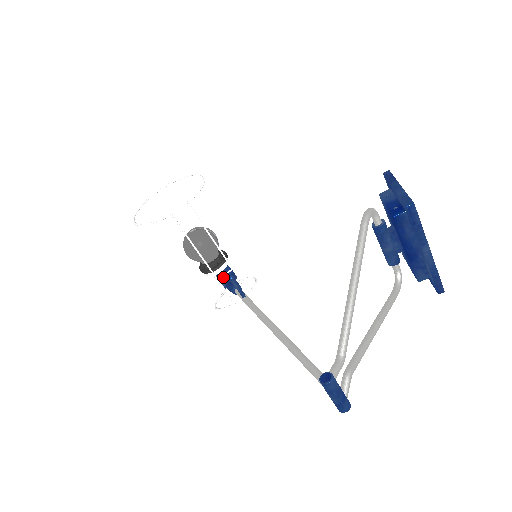
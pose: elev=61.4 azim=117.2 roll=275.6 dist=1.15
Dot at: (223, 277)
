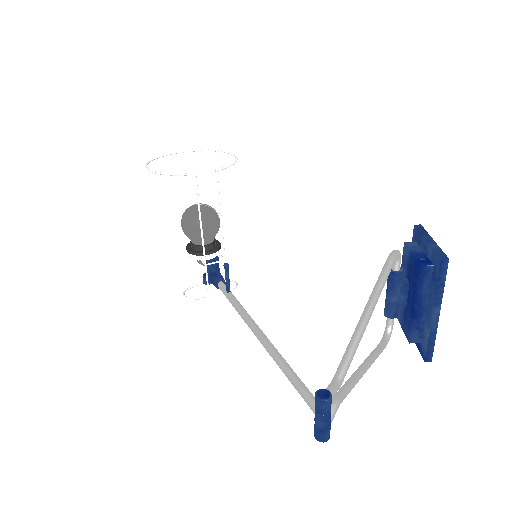
Dot at: (208, 266)
